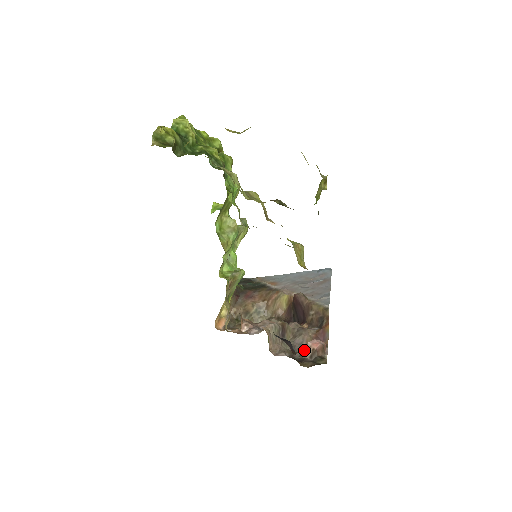
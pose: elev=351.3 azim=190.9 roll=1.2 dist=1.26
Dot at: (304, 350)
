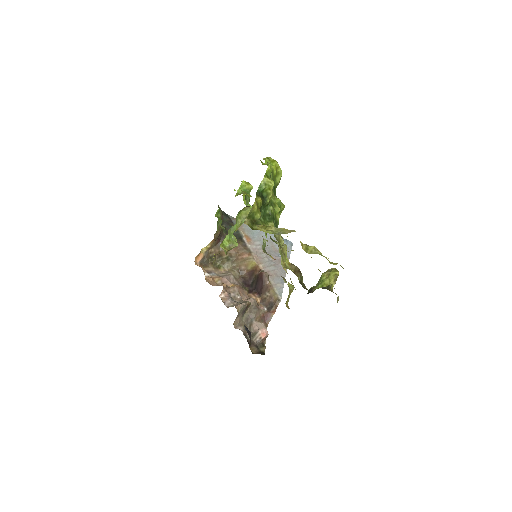
Dot at: (255, 334)
